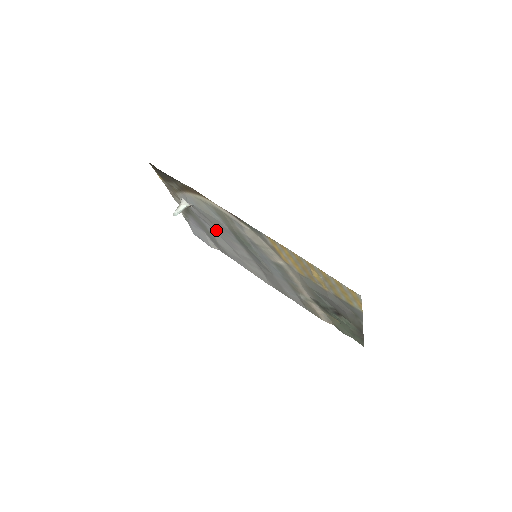
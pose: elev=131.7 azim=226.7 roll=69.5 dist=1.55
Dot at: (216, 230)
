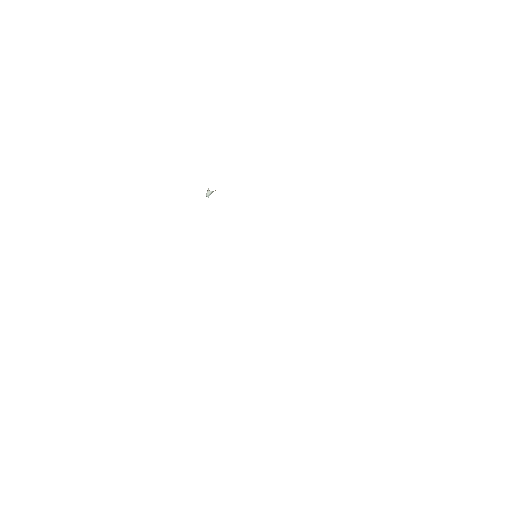
Dot at: occluded
